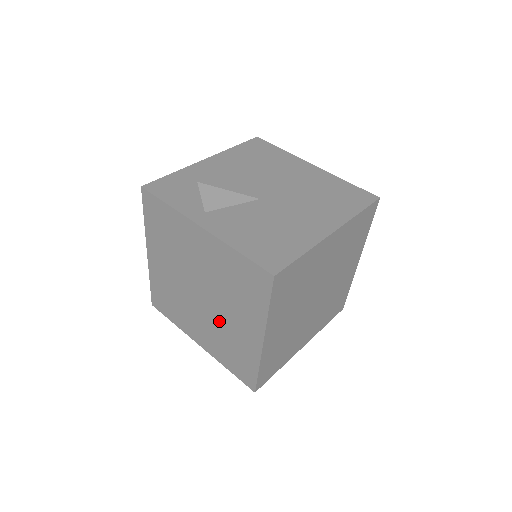
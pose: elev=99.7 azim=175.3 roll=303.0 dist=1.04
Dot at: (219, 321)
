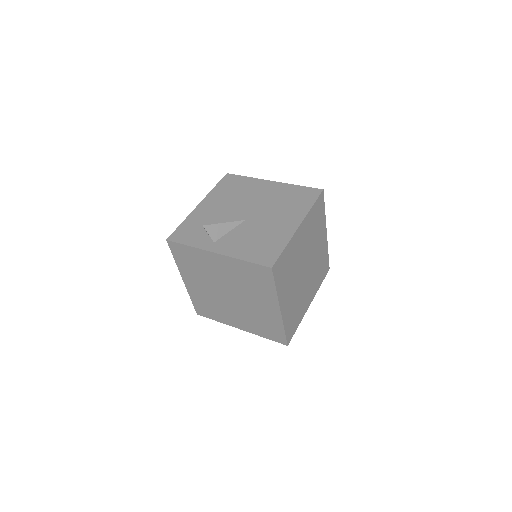
Dot at: (247, 308)
